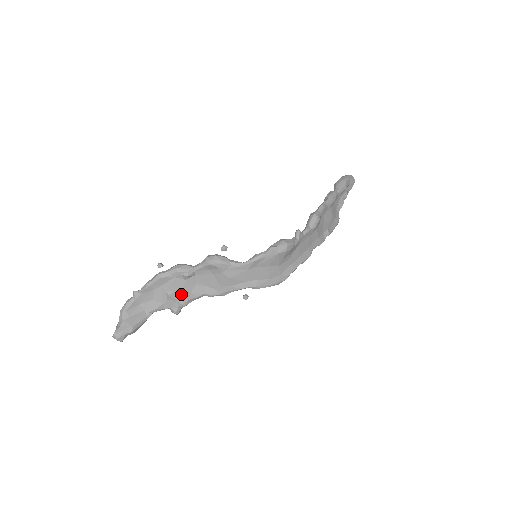
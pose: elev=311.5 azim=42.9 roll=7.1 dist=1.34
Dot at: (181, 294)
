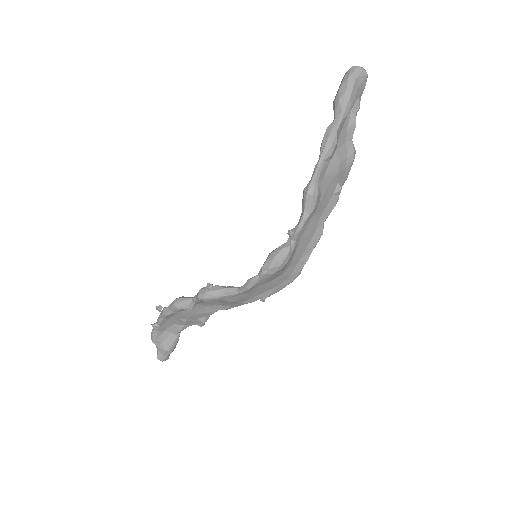
Dot at: (196, 317)
